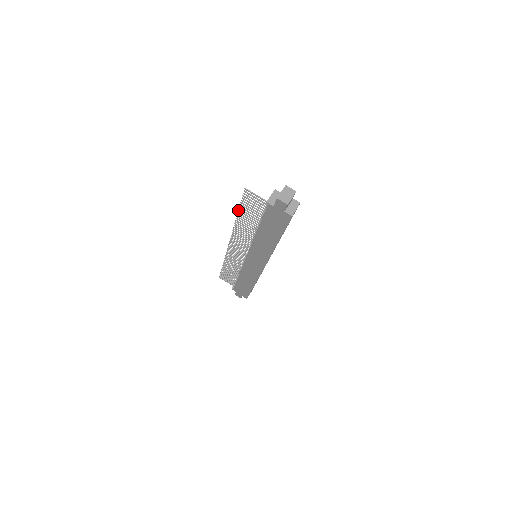
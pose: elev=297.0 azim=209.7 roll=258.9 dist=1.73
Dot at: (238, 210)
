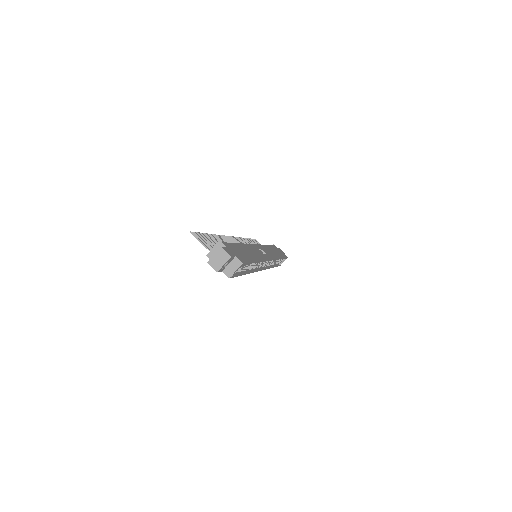
Dot at: (207, 233)
